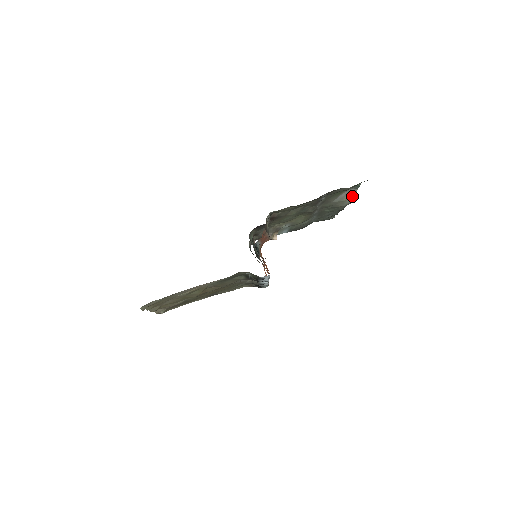
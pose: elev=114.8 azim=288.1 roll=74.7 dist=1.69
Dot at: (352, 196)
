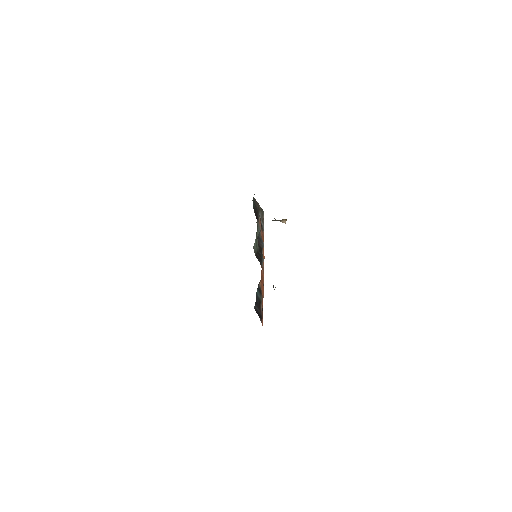
Dot at: occluded
